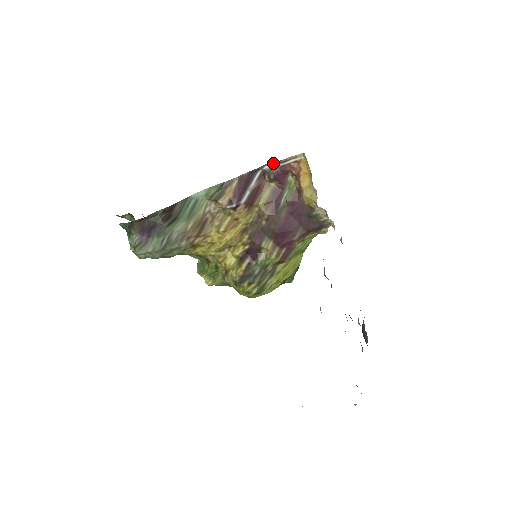
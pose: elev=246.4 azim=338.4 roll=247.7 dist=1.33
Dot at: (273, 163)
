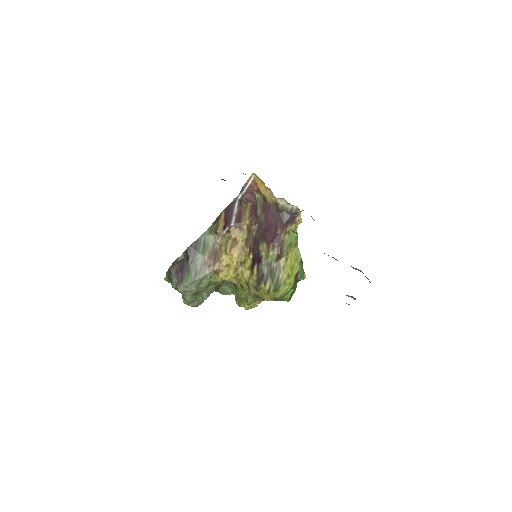
Dot at: (241, 191)
